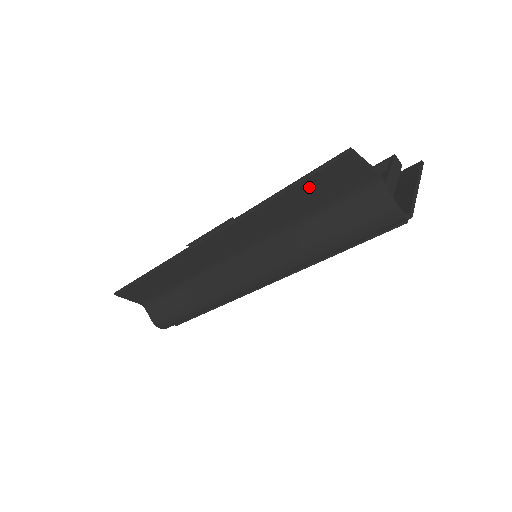
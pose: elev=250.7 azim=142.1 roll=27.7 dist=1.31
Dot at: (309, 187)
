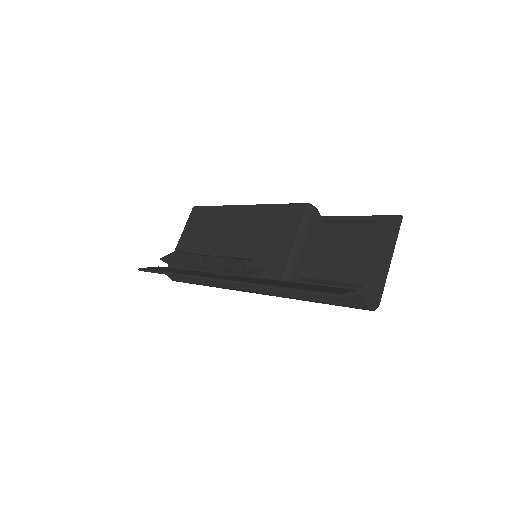
Dot at: occluded
